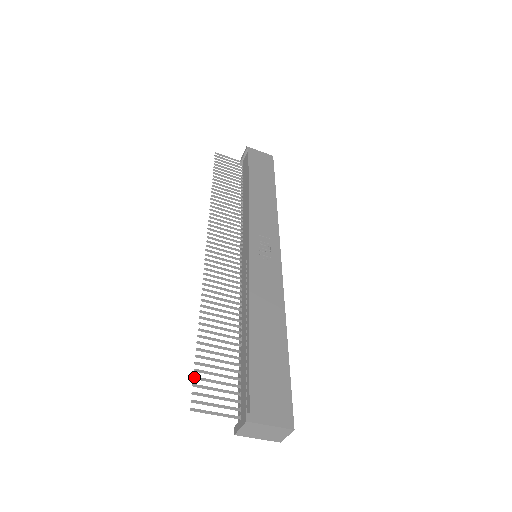
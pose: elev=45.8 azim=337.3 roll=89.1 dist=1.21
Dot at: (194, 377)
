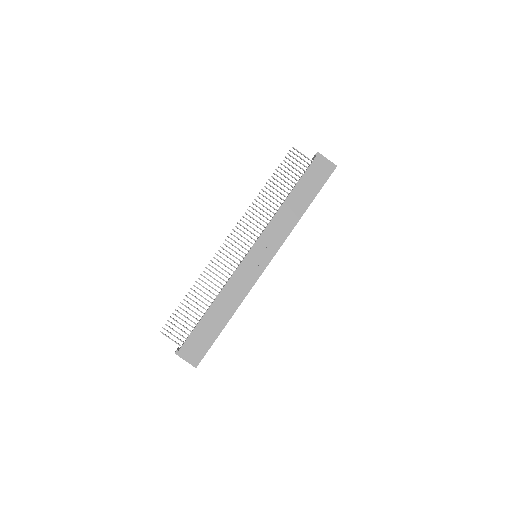
Dot at: (170, 317)
